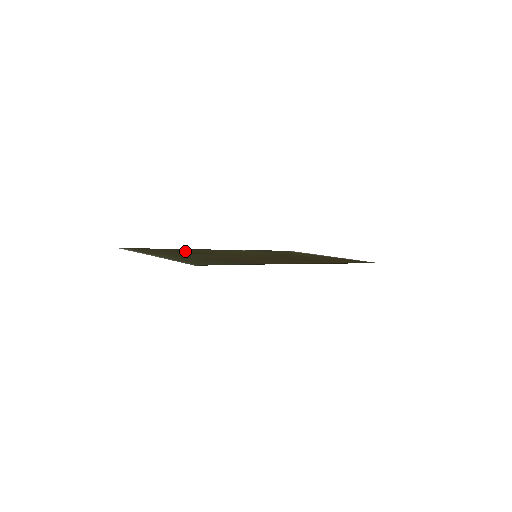
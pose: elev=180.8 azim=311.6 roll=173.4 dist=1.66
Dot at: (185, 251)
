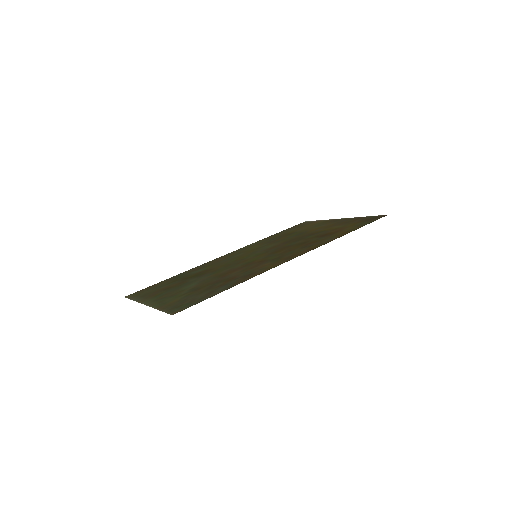
Dot at: (187, 276)
